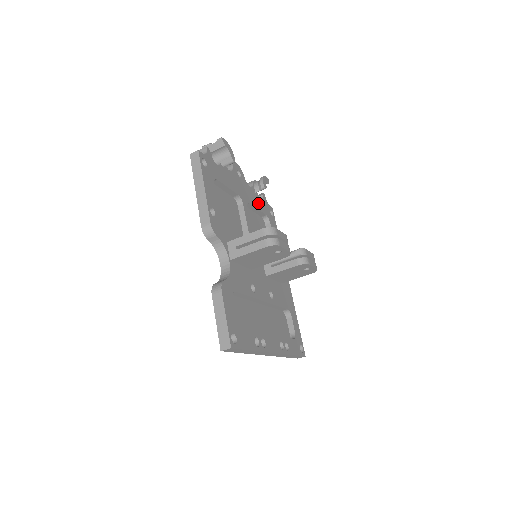
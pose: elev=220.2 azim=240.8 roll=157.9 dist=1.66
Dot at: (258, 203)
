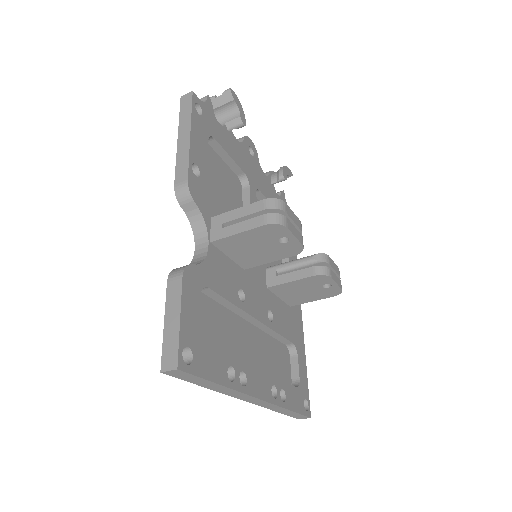
Dot at: (273, 197)
